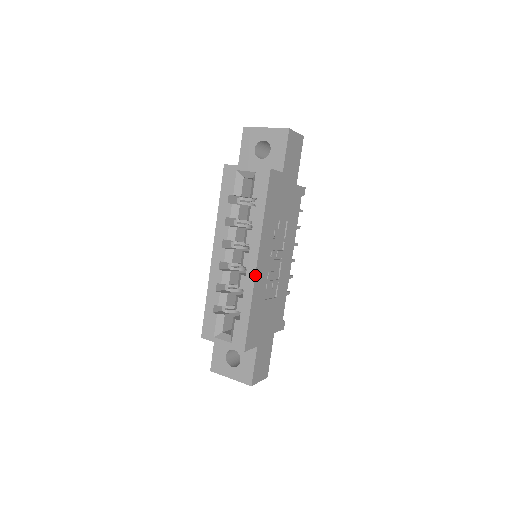
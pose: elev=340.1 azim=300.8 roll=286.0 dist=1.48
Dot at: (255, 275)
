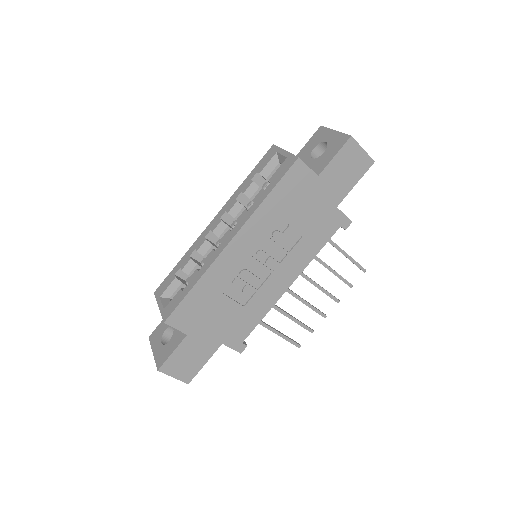
Dot at: (220, 253)
